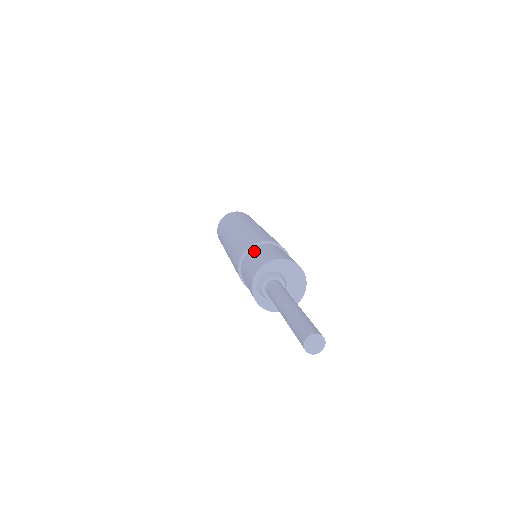
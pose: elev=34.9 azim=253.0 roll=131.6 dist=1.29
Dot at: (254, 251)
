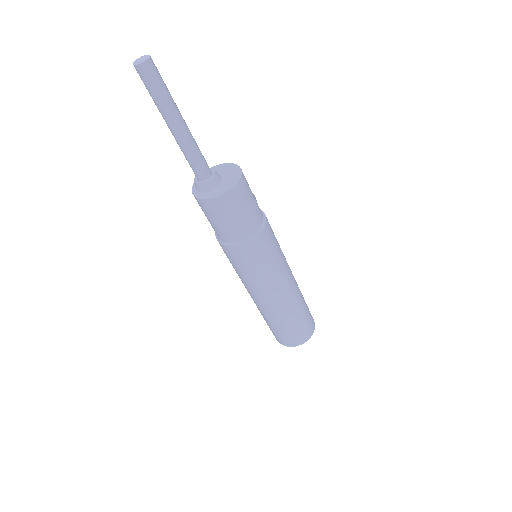
Dot at: occluded
